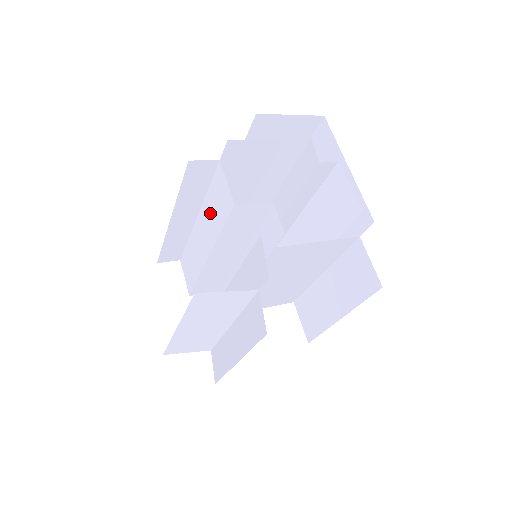
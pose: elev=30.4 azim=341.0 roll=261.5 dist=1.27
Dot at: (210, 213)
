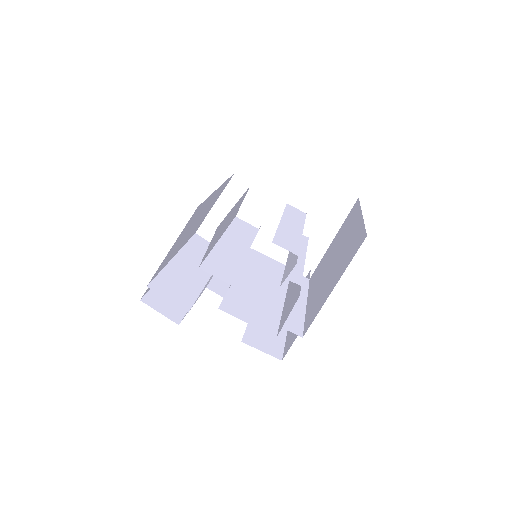
Dot at: (227, 220)
